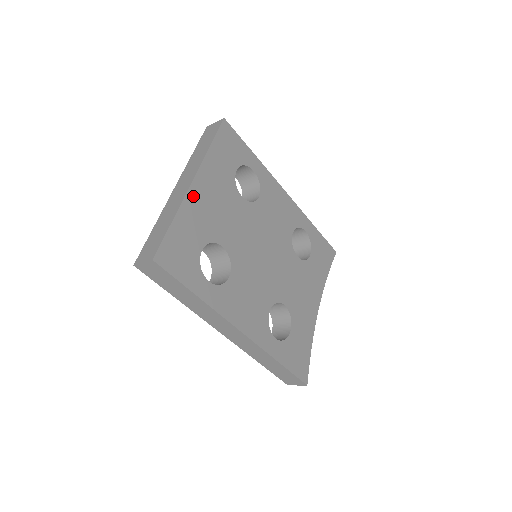
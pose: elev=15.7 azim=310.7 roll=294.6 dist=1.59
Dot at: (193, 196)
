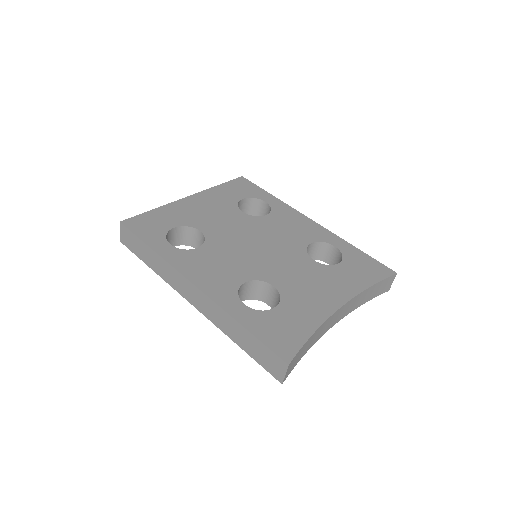
Dot at: (183, 203)
